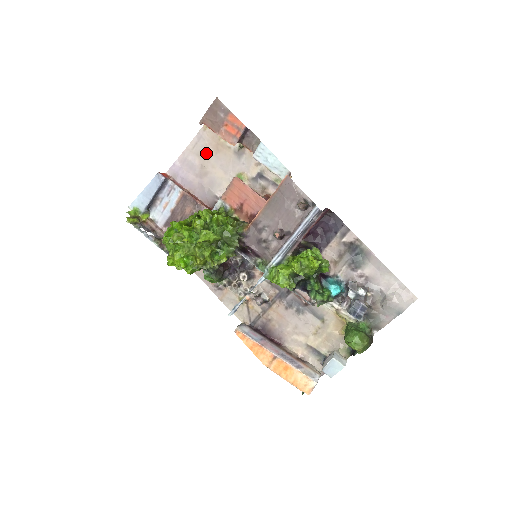
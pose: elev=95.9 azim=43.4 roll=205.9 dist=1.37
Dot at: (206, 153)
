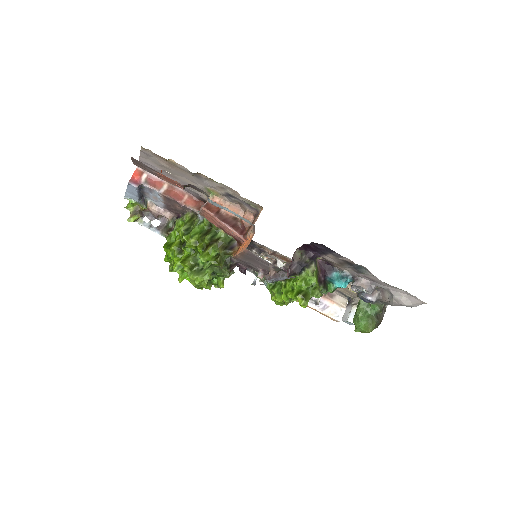
Dot at: (162, 166)
